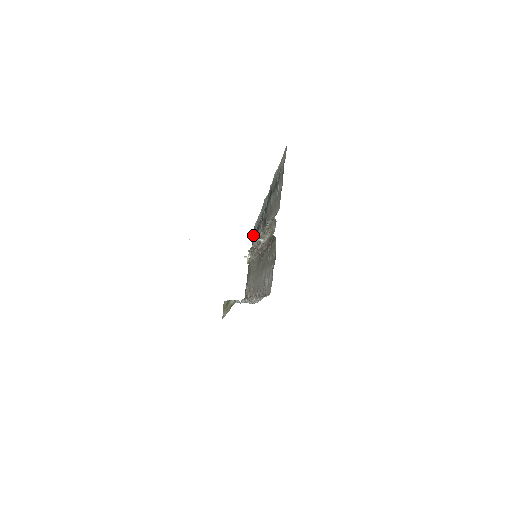
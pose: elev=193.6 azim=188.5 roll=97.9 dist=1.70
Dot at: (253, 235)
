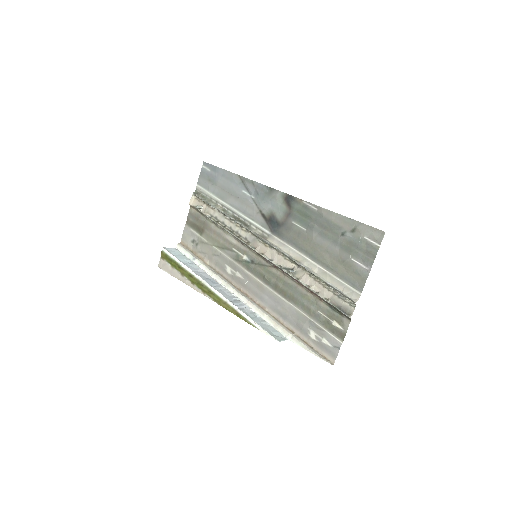
Dot at: (202, 174)
